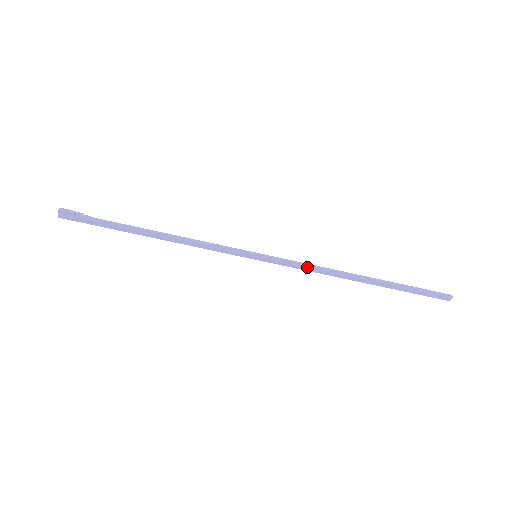
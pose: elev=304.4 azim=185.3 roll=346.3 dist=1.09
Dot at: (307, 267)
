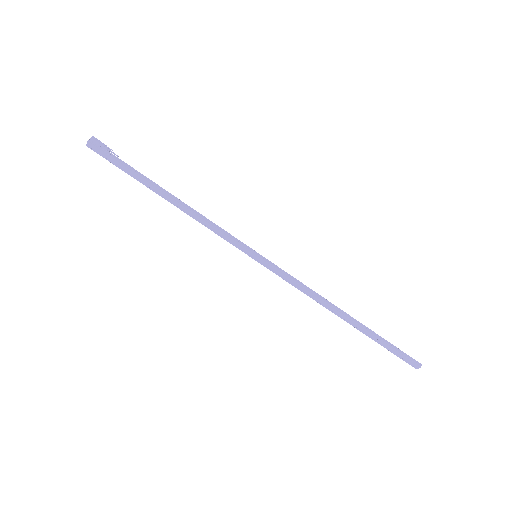
Dot at: (300, 284)
